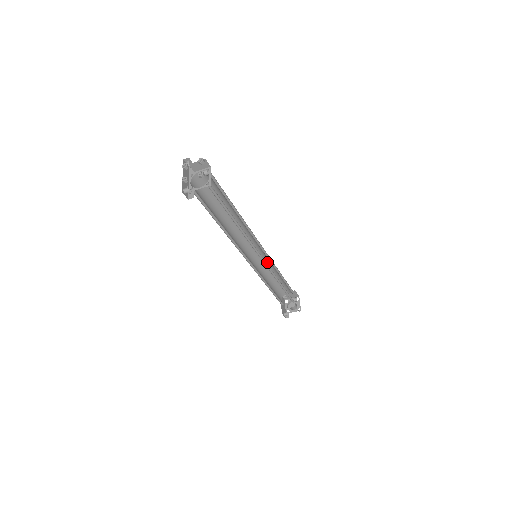
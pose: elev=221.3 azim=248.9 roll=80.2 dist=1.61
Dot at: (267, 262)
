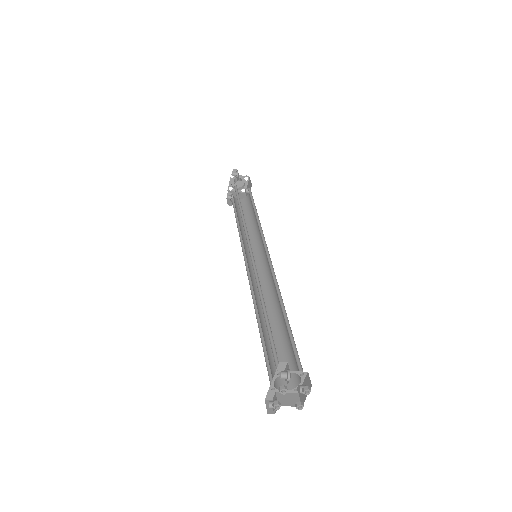
Dot at: occluded
